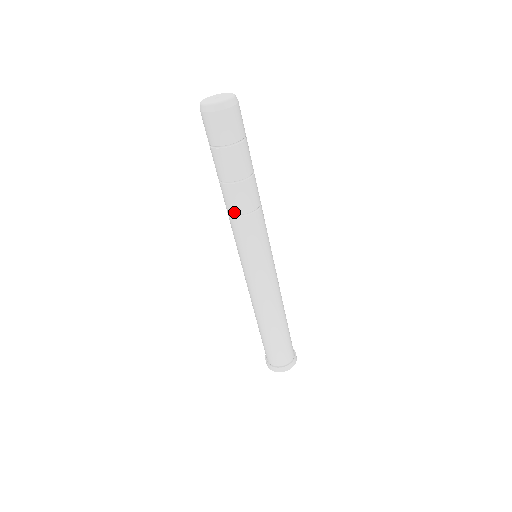
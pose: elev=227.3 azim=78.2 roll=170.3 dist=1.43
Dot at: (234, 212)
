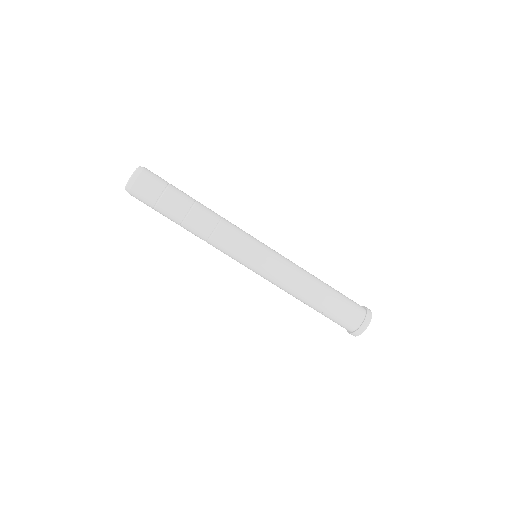
Dot at: occluded
